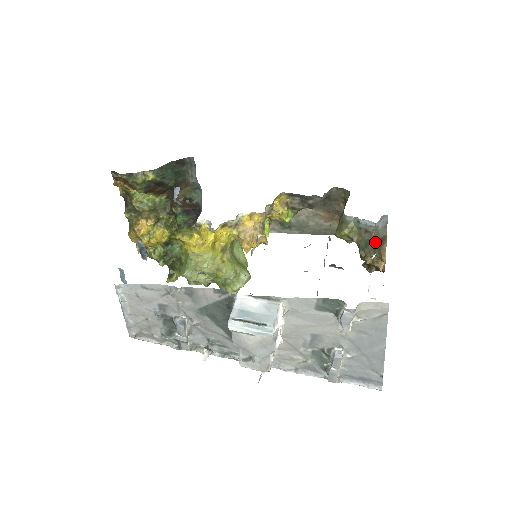
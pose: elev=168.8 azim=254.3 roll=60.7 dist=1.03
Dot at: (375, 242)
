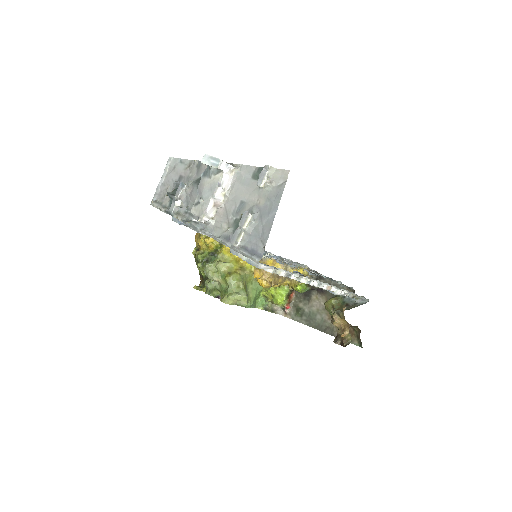
Dot at: occluded
